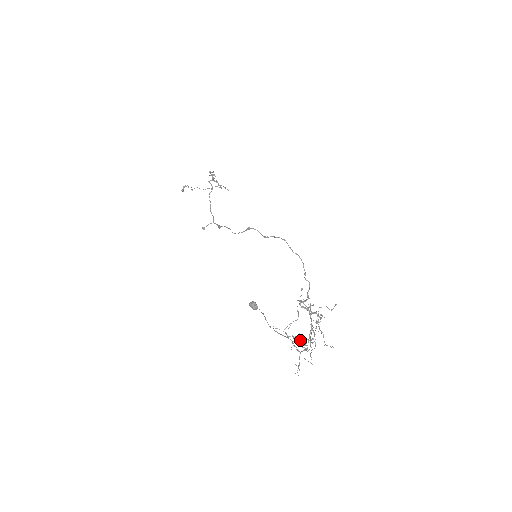
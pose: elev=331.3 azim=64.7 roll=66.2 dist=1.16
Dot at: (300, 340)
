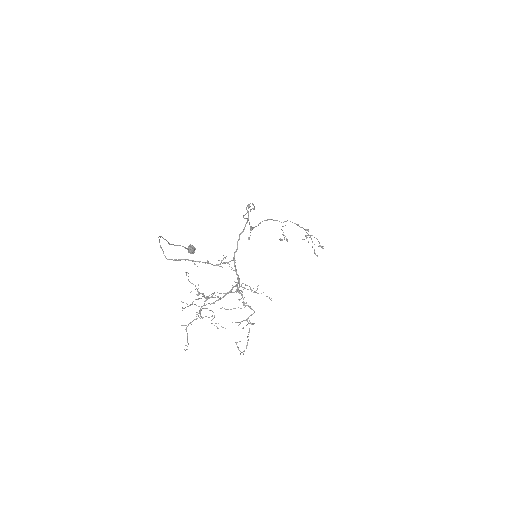
Dot at: (198, 294)
